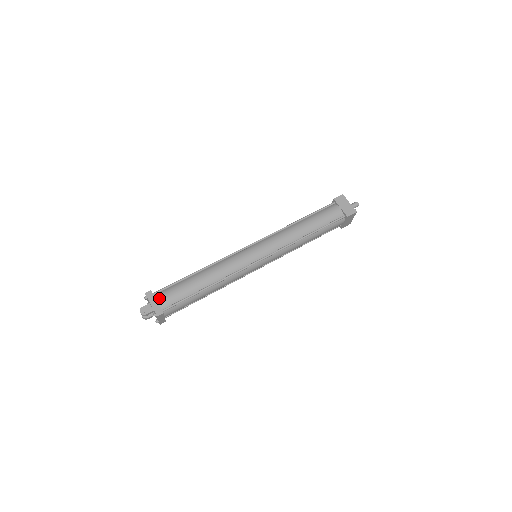
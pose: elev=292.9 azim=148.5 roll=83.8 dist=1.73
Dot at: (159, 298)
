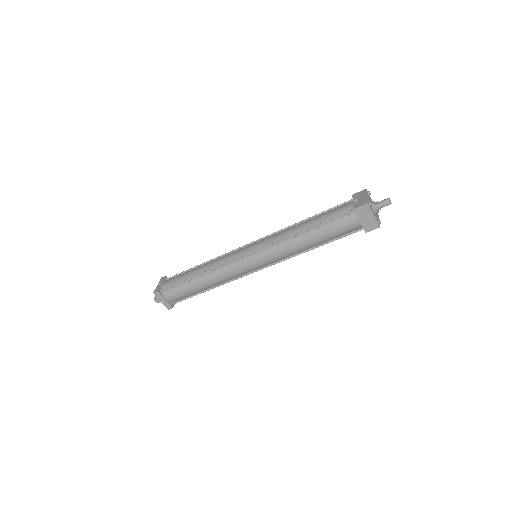
Dot at: (166, 297)
